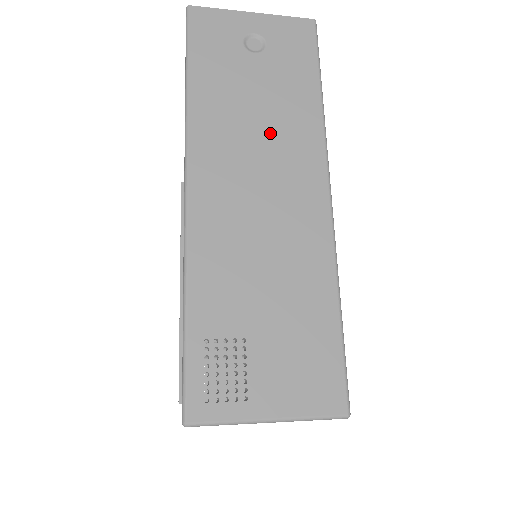
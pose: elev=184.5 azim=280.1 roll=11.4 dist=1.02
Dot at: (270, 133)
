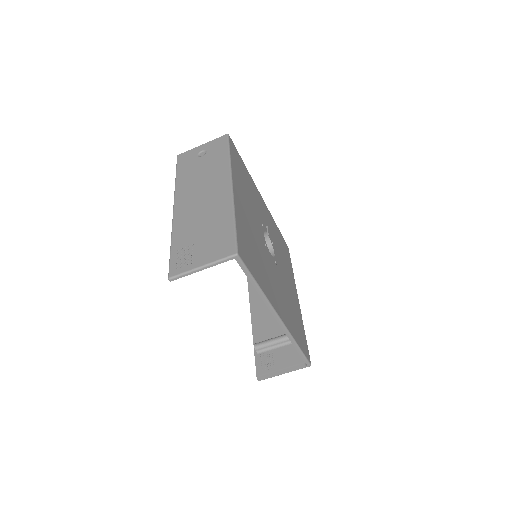
Dot at: (207, 177)
